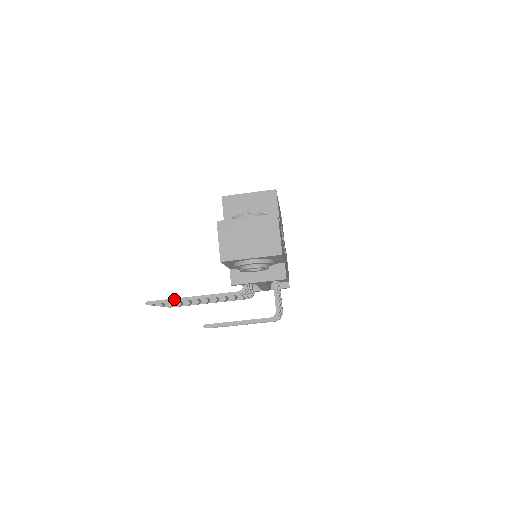
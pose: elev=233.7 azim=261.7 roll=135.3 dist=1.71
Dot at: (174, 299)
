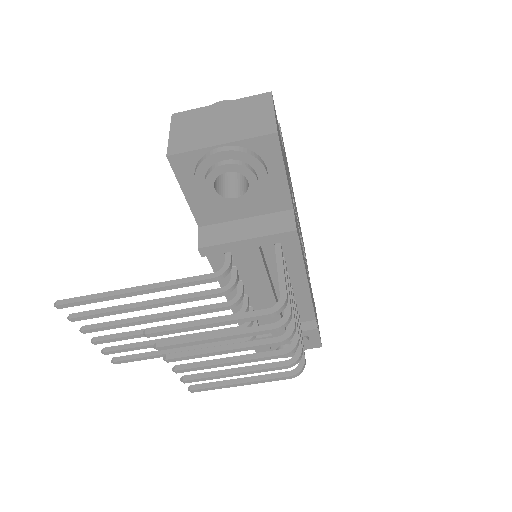
Dot at: (102, 293)
